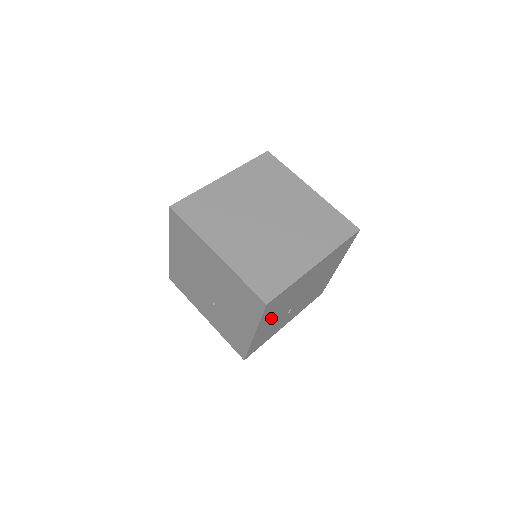
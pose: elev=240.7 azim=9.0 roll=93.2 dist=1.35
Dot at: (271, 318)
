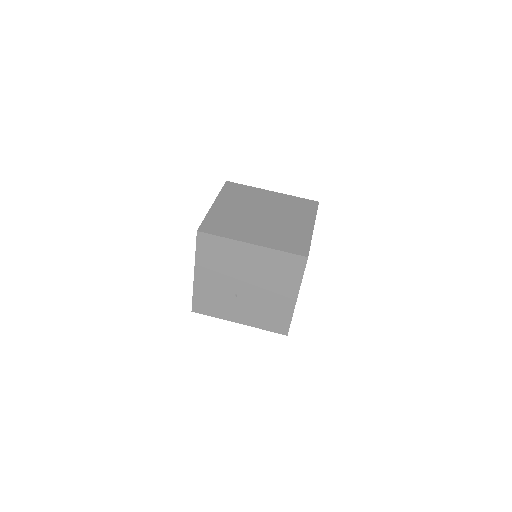
Dot at: (211, 271)
